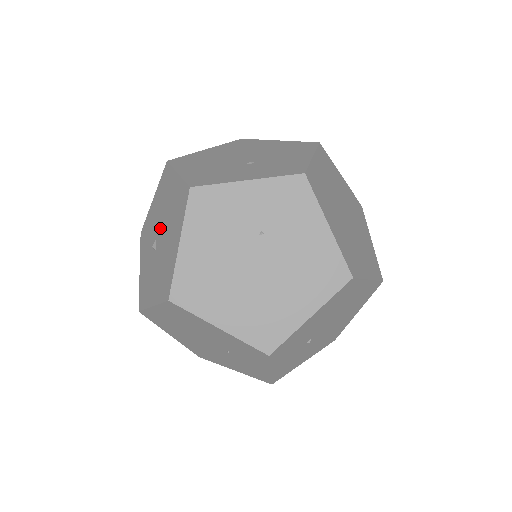
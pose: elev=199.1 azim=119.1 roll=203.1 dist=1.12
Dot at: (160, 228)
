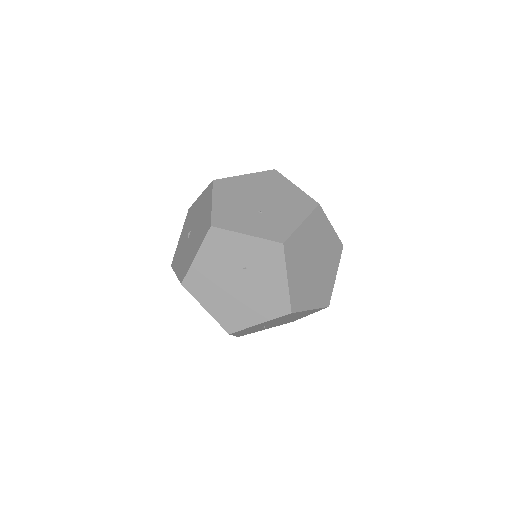
Dot at: (194, 227)
